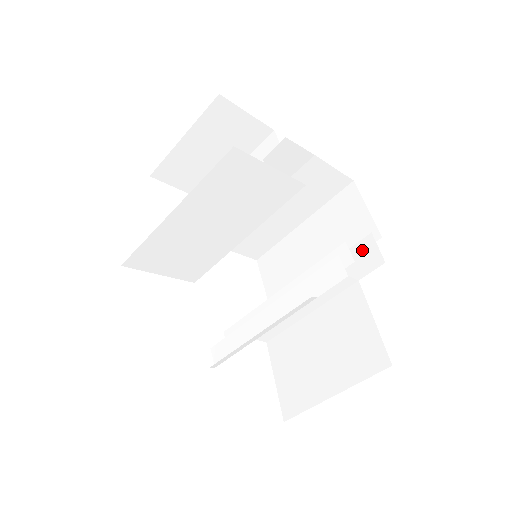
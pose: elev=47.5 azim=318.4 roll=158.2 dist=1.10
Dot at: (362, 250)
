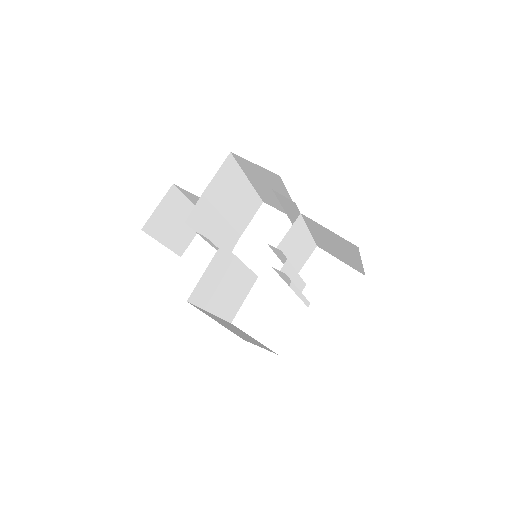
Dot at: (282, 199)
